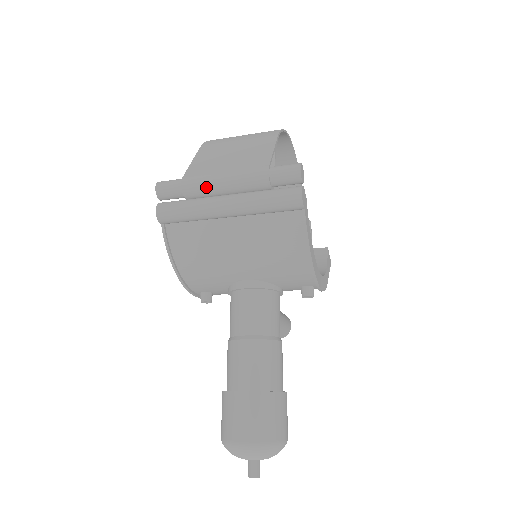
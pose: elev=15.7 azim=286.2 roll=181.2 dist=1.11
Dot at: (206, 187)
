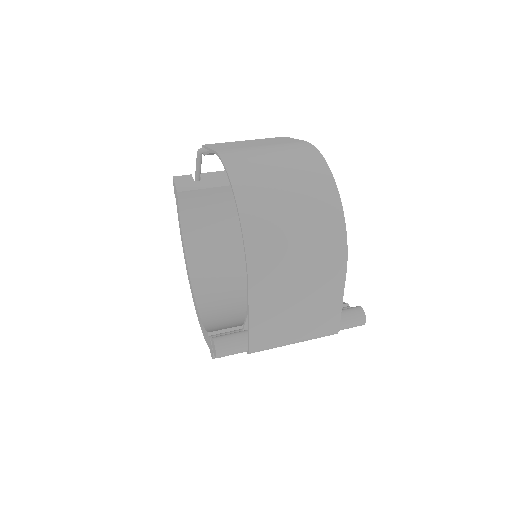
Dot at: occluded
